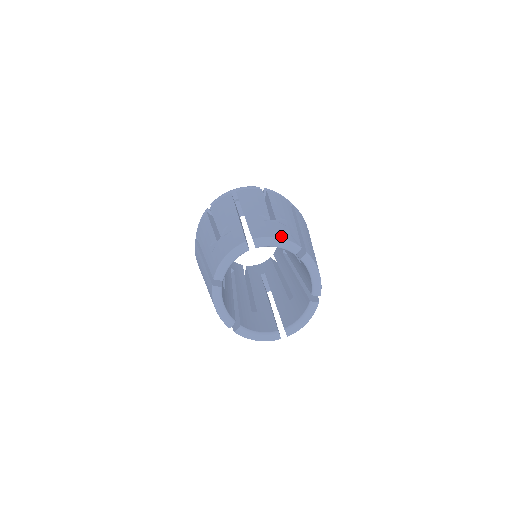
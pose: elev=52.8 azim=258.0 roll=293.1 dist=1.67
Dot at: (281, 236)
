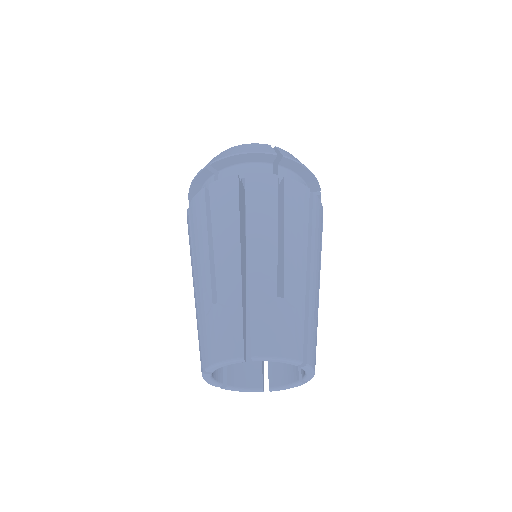
Dot at: (283, 351)
